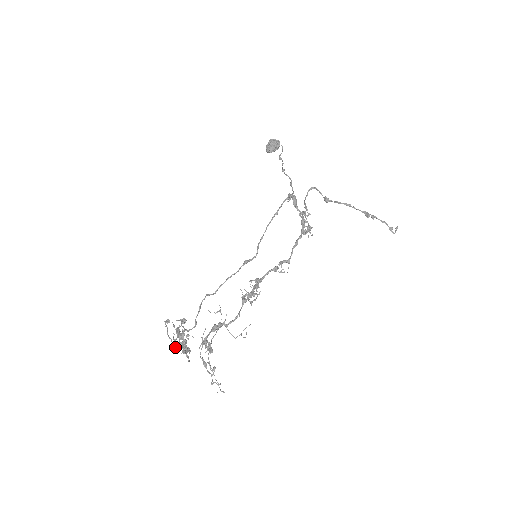
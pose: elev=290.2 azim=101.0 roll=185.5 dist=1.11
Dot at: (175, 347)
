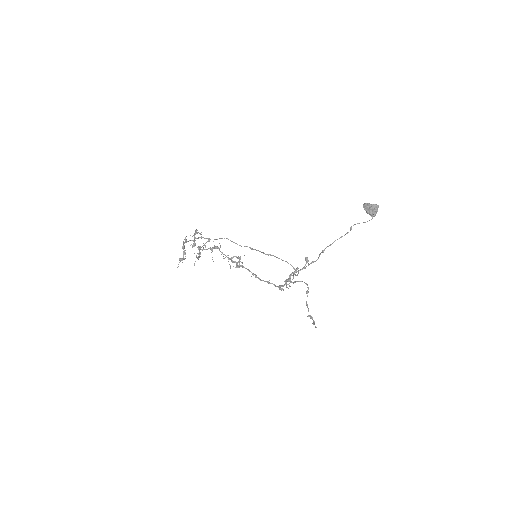
Dot at: occluded
